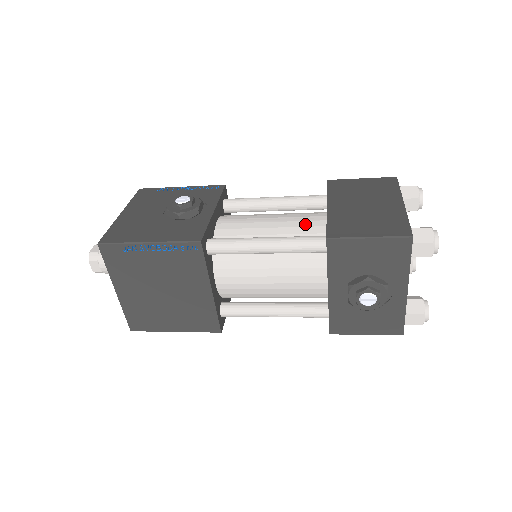
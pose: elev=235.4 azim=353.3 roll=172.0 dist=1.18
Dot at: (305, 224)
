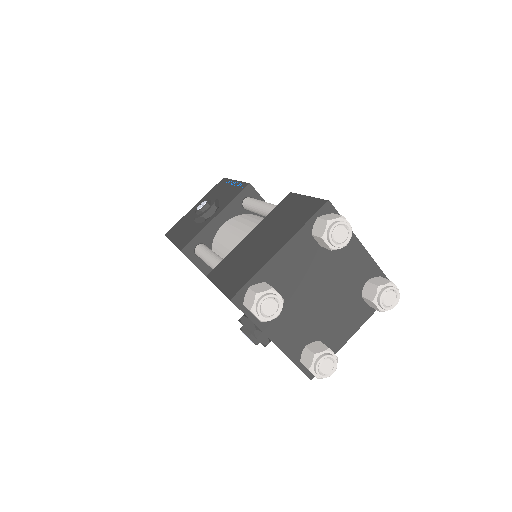
Dot at: occluded
